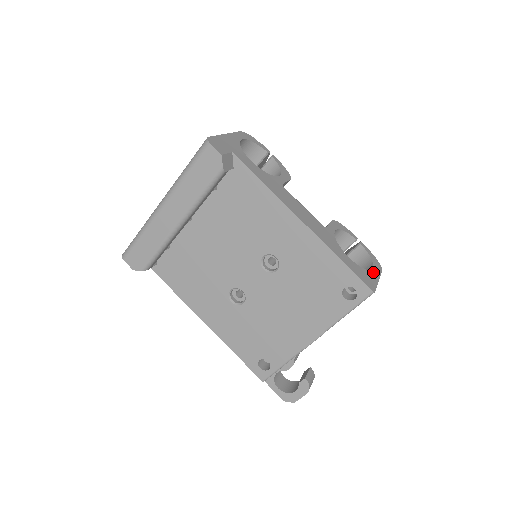
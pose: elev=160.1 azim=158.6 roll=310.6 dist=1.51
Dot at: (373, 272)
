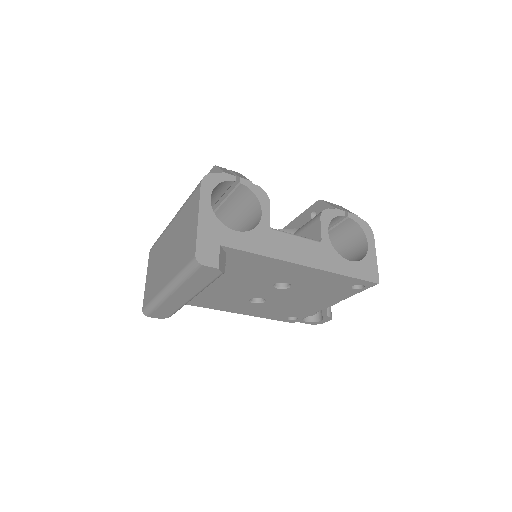
Dot at: (370, 251)
